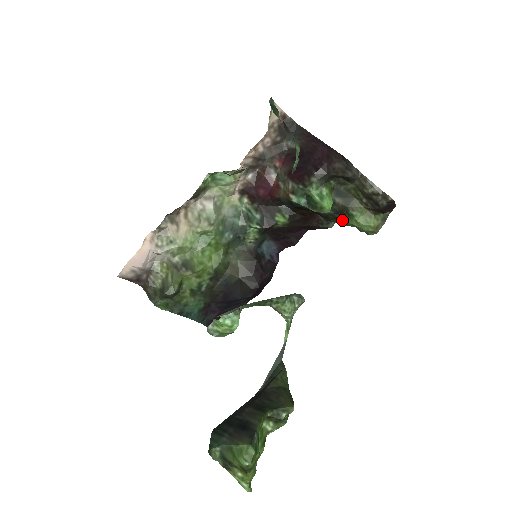
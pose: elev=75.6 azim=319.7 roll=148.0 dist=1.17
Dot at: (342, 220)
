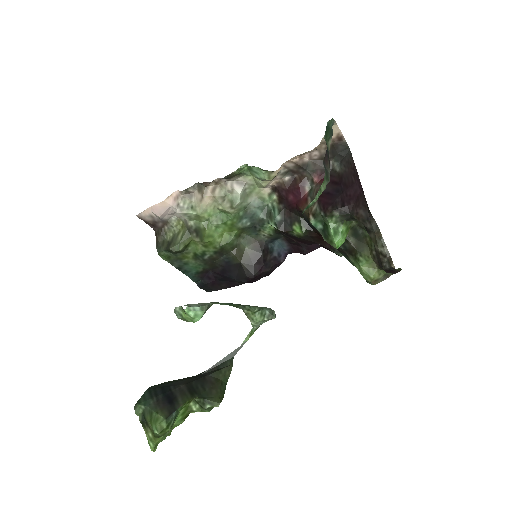
Dot at: (349, 258)
